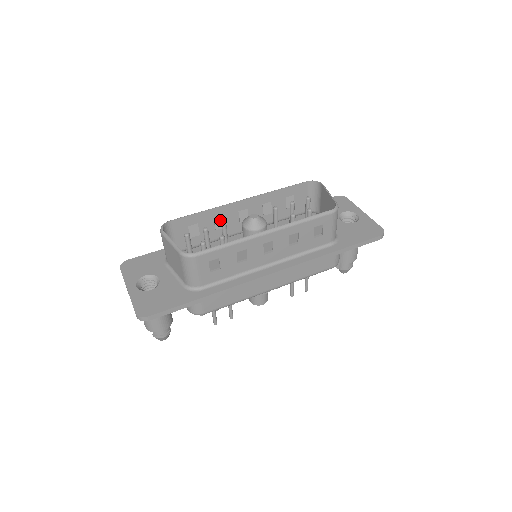
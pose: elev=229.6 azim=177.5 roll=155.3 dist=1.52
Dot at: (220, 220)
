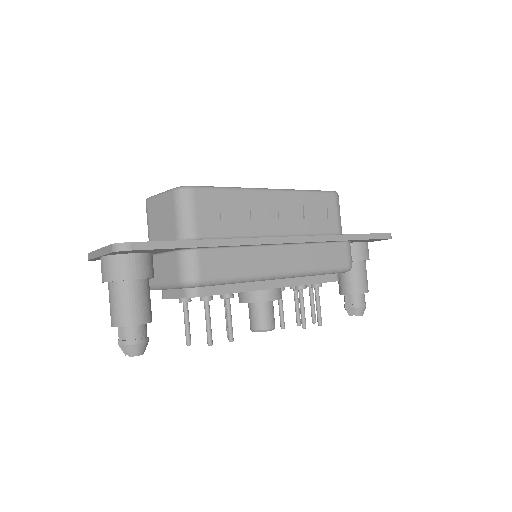
Dot at: occluded
